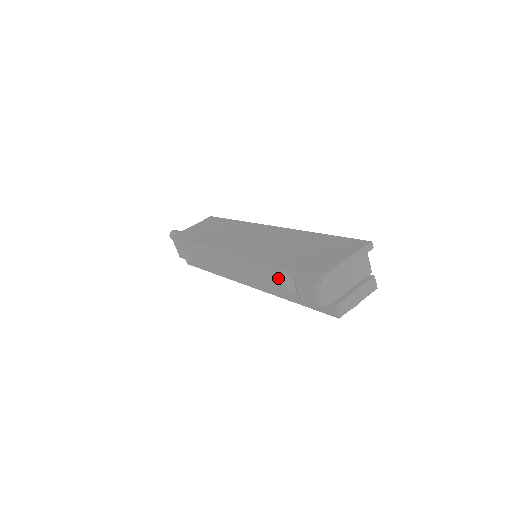
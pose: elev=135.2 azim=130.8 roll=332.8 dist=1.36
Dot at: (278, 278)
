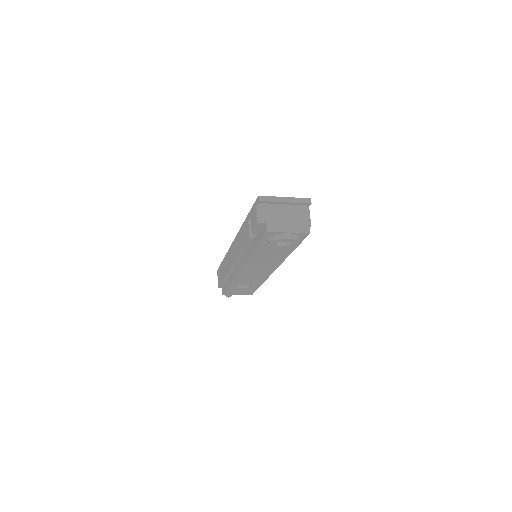
Dot at: (247, 228)
